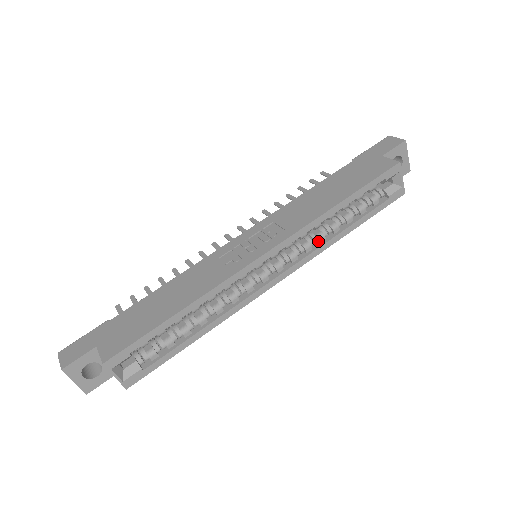
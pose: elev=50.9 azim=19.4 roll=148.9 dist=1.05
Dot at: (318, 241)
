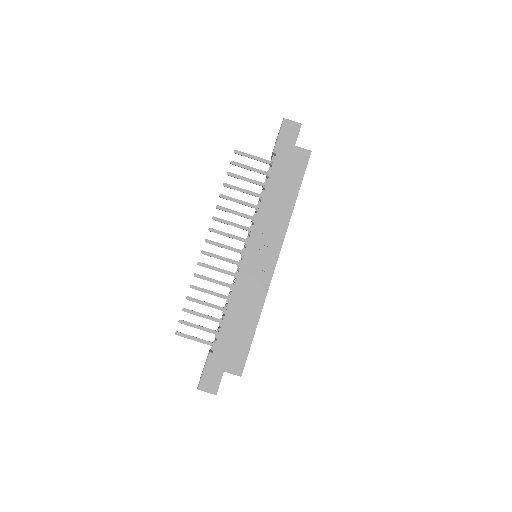
Dot at: occluded
